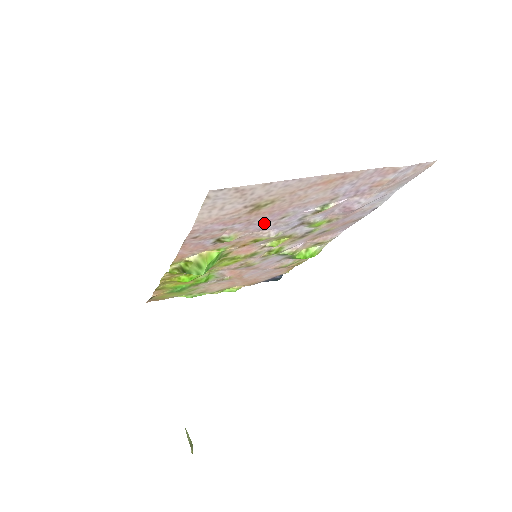
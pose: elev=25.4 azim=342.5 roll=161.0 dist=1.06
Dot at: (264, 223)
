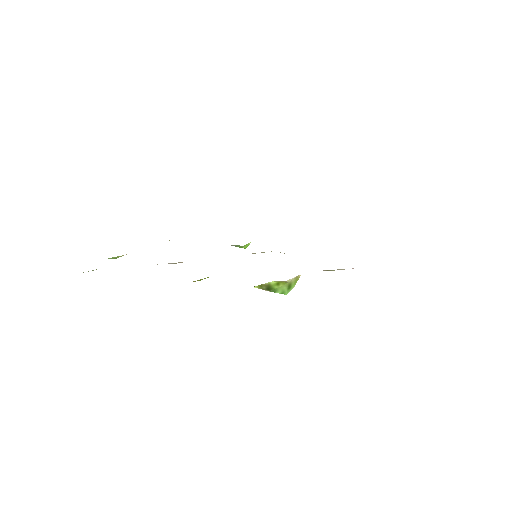
Dot at: occluded
